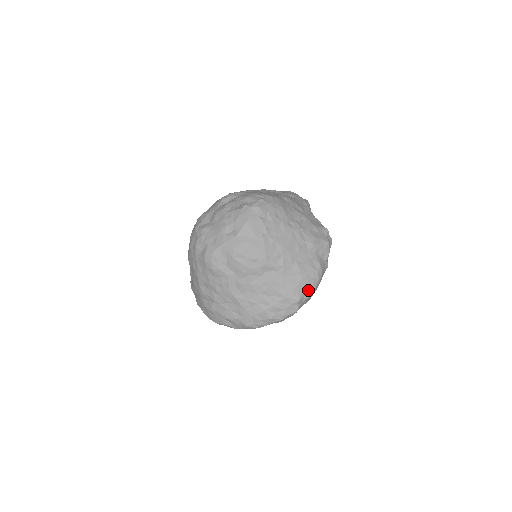
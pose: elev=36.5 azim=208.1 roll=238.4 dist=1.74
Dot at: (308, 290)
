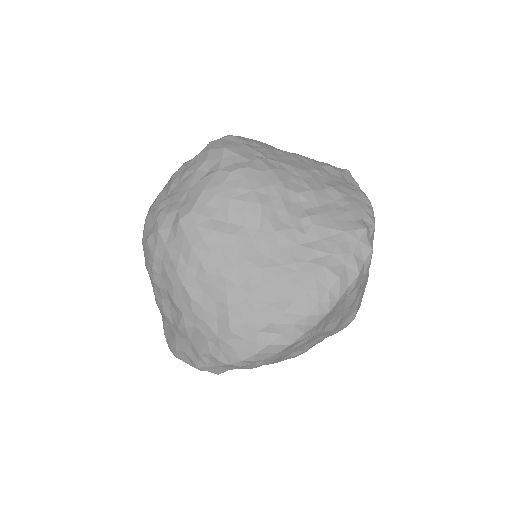
Dot at: (367, 216)
